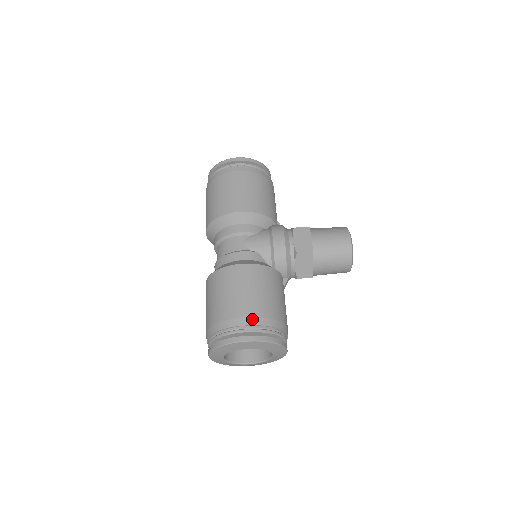
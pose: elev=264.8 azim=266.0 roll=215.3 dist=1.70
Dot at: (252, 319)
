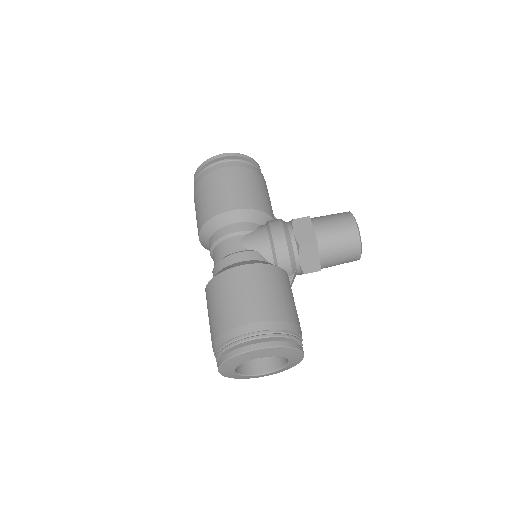
Dot at: (260, 324)
